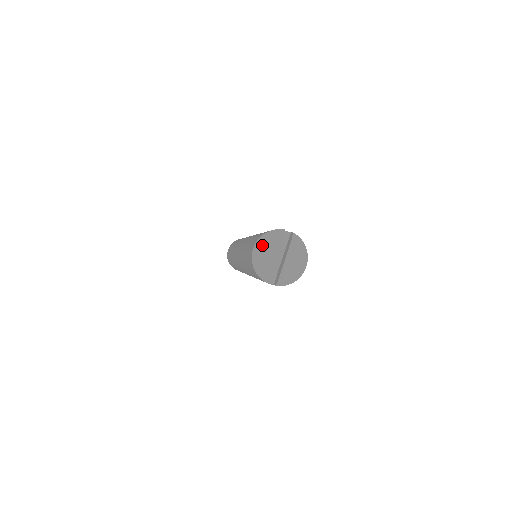
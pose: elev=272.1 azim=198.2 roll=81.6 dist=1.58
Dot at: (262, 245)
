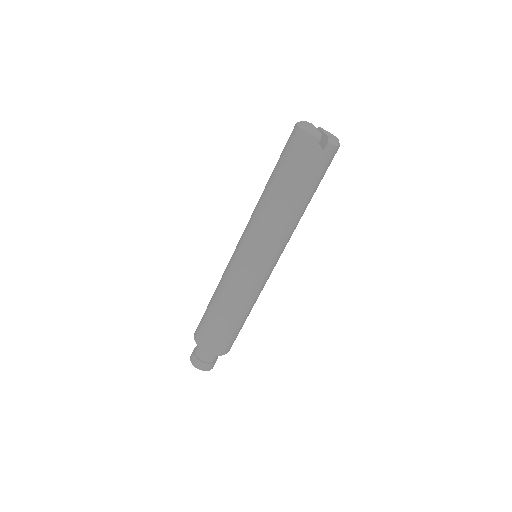
Dot at: (303, 121)
